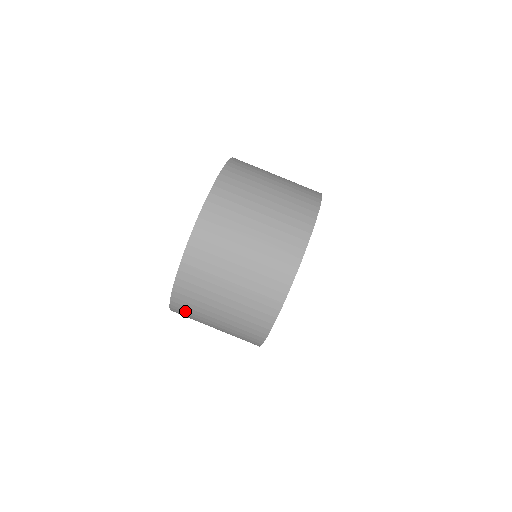
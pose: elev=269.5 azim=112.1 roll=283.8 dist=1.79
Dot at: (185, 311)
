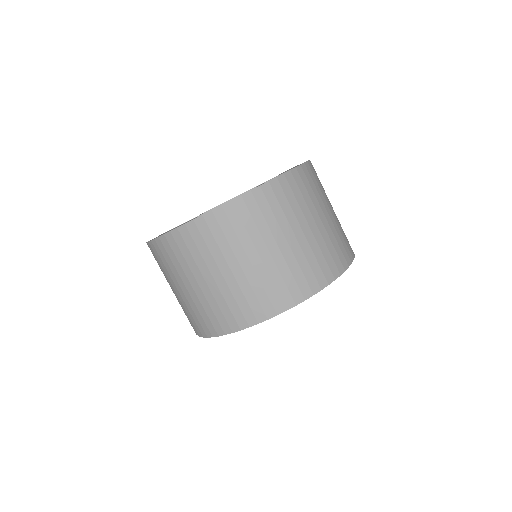
Dot at: (155, 258)
